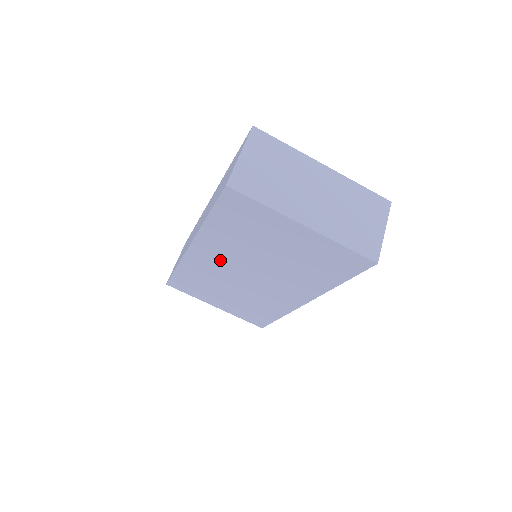
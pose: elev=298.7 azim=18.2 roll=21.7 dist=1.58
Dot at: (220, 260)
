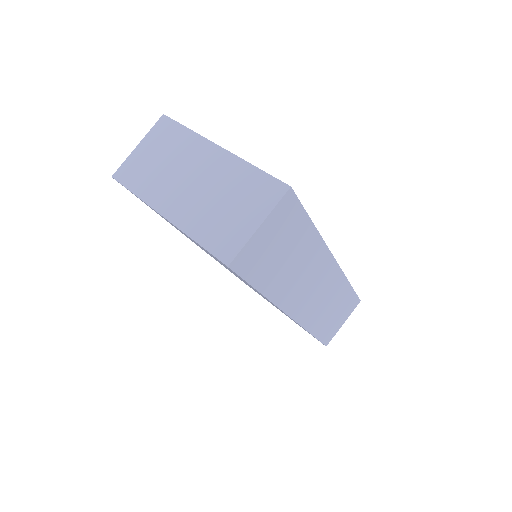
Dot at: occluded
